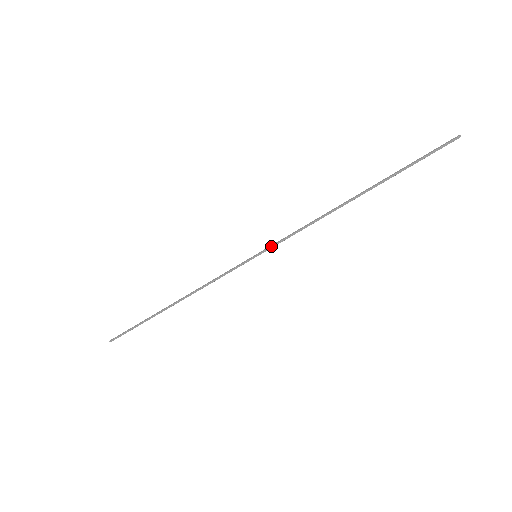
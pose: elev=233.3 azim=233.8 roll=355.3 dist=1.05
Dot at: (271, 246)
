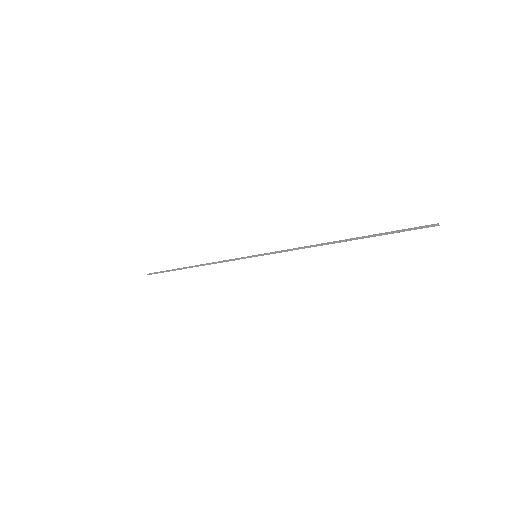
Dot at: (268, 253)
